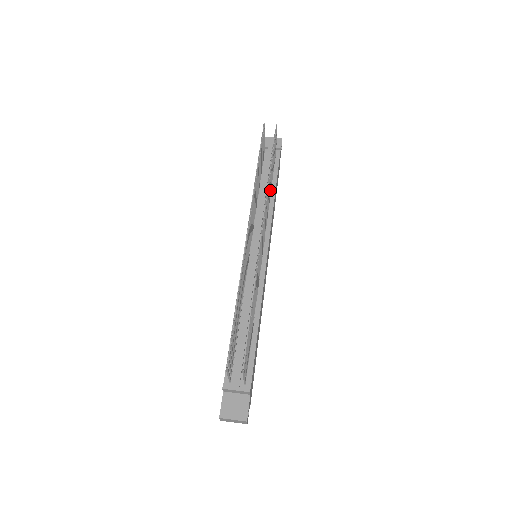
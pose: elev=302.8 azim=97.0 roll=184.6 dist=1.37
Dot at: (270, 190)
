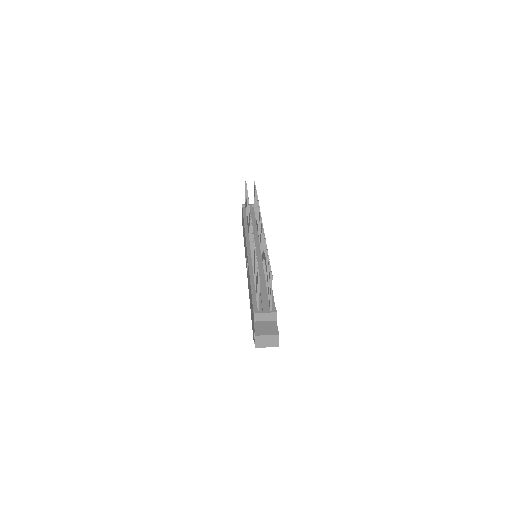
Dot at: occluded
